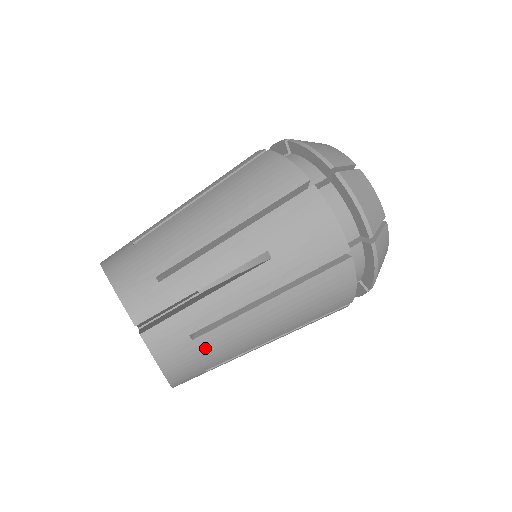
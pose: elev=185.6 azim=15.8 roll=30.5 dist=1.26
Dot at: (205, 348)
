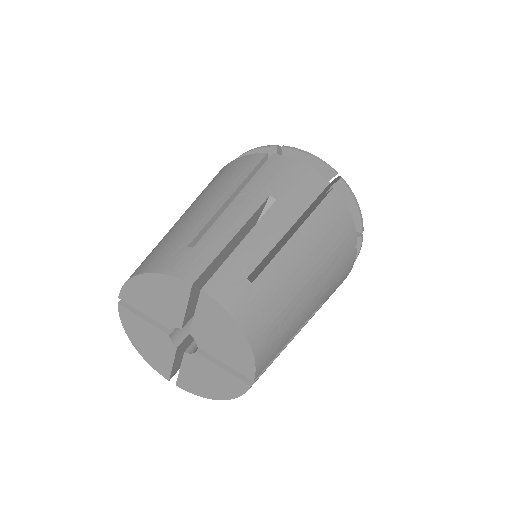
Dot at: (267, 292)
